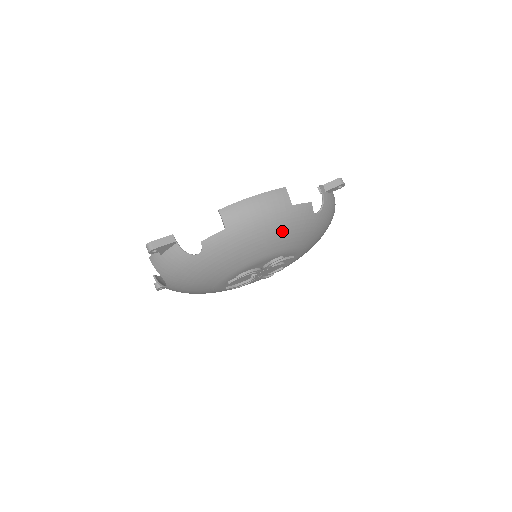
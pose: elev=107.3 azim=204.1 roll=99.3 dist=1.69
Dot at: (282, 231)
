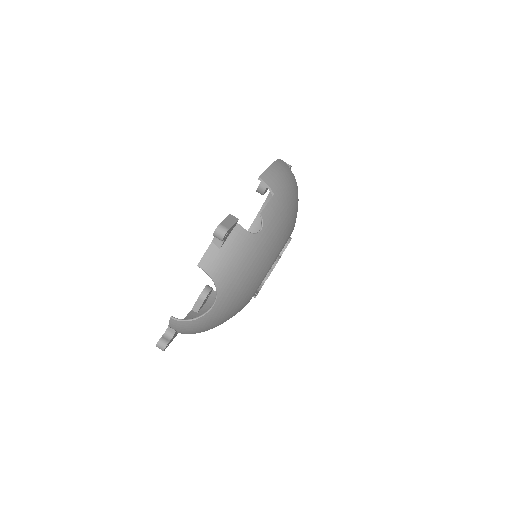
Dot at: (297, 199)
